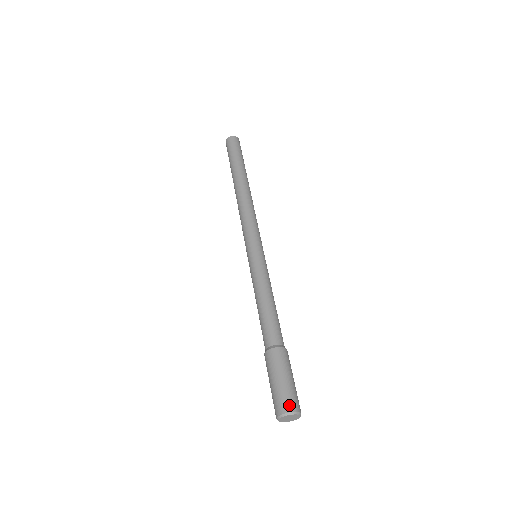
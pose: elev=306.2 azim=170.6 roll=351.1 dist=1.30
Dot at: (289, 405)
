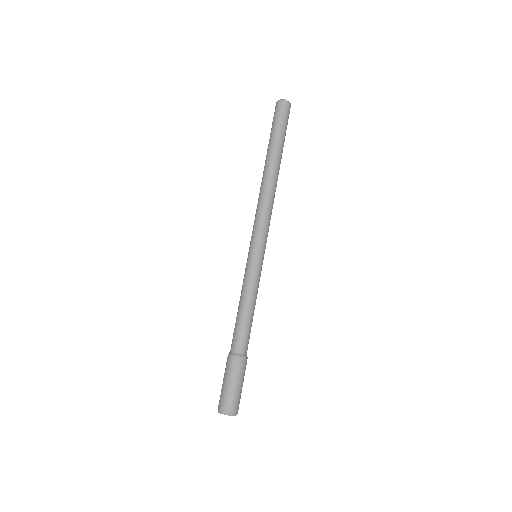
Dot at: (225, 407)
